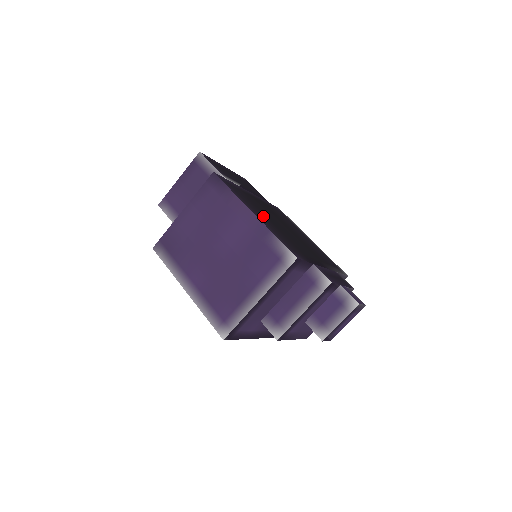
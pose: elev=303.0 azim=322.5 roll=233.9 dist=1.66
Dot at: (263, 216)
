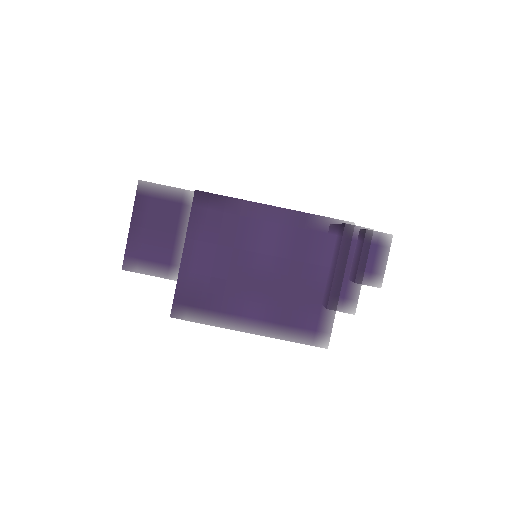
Dot at: occluded
